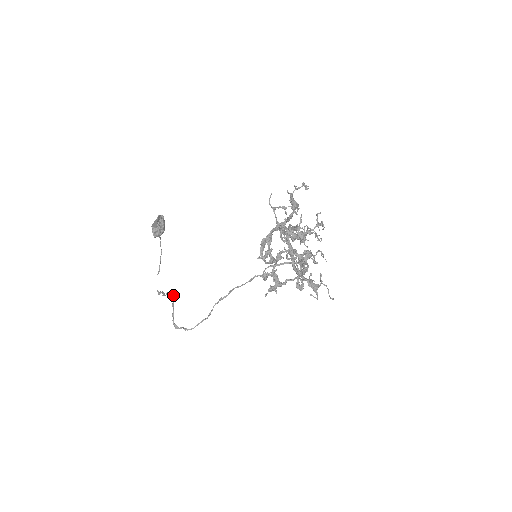
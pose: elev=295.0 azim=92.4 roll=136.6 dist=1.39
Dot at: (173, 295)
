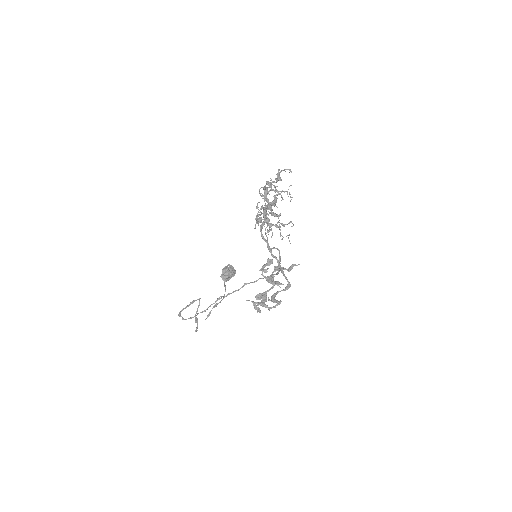
Dot at: (197, 299)
